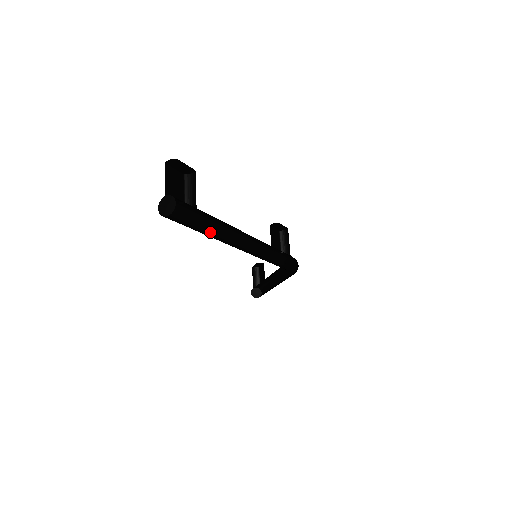
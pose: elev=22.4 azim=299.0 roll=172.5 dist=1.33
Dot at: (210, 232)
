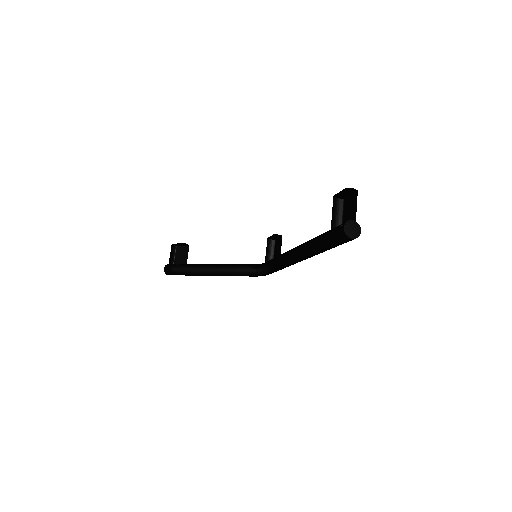
Dot at: occluded
